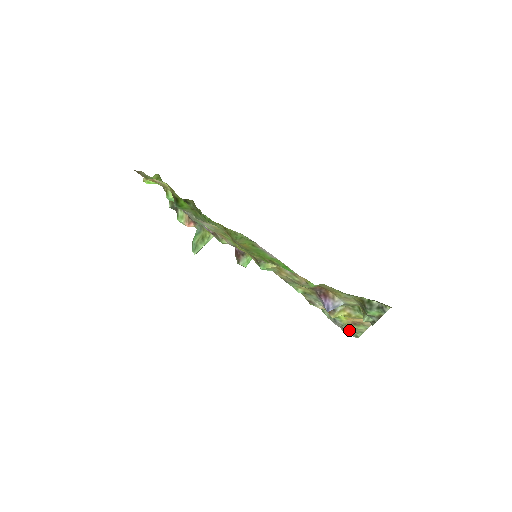
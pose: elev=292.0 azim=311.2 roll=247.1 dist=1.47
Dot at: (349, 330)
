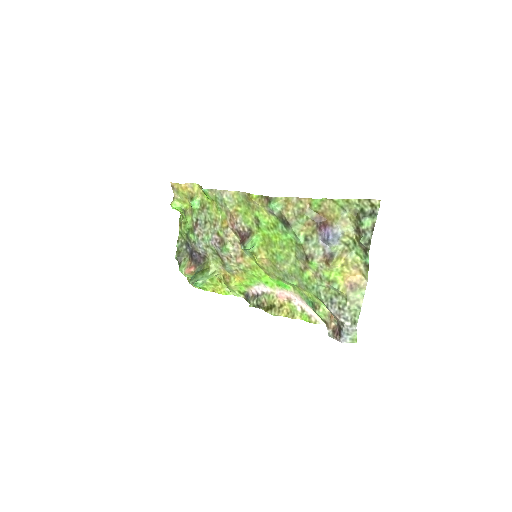
Dot at: (347, 305)
